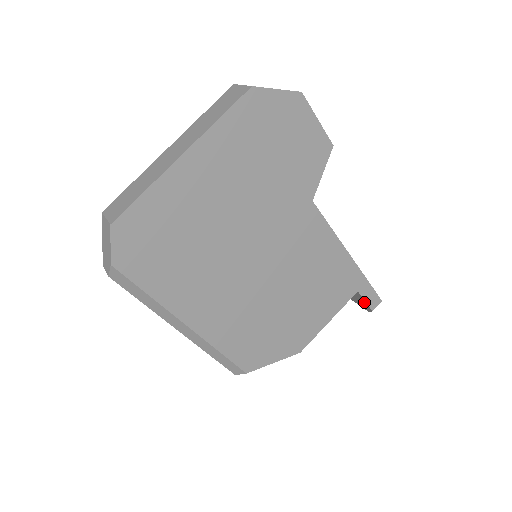
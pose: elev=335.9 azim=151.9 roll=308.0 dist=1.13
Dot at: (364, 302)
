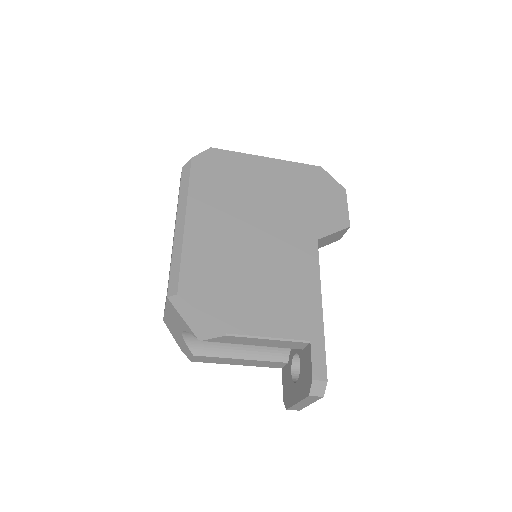
Dot at: (310, 366)
